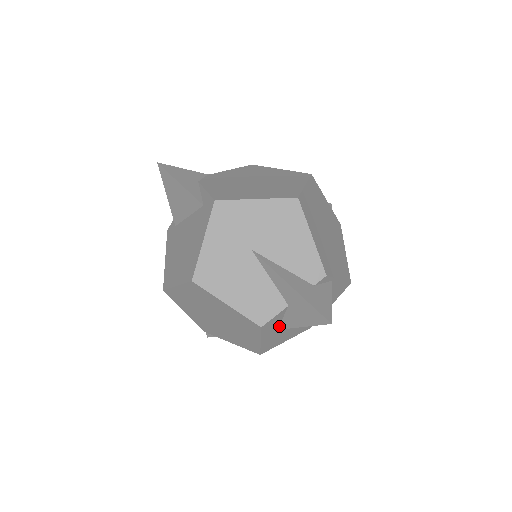
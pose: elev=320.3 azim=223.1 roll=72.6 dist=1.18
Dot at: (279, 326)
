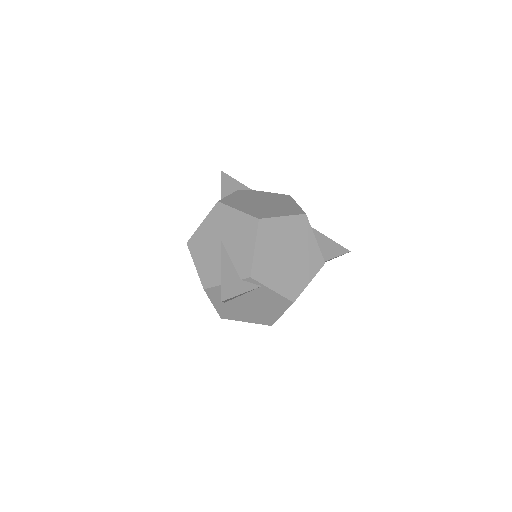
Dot at: occluded
